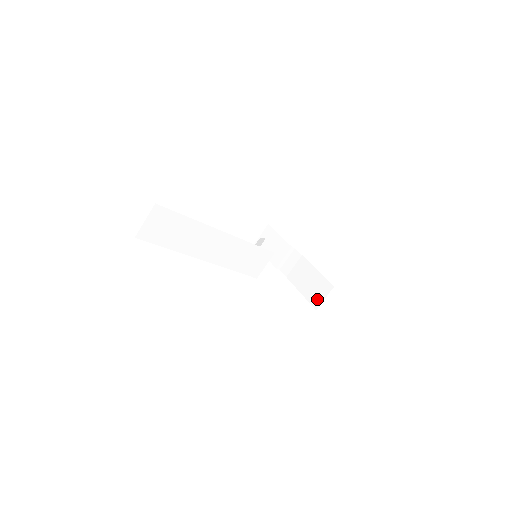
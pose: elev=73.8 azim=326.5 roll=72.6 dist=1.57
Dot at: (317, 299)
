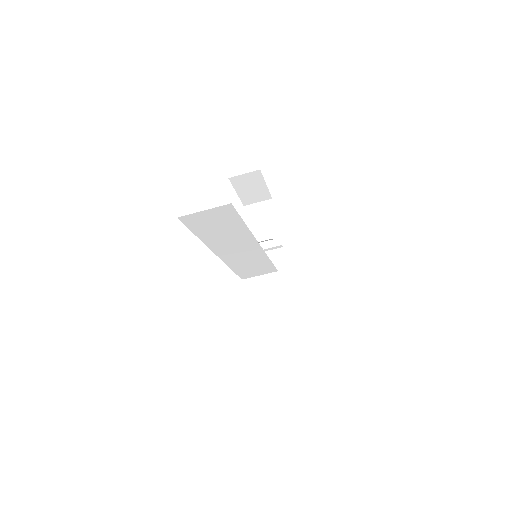
Dot at: (273, 317)
